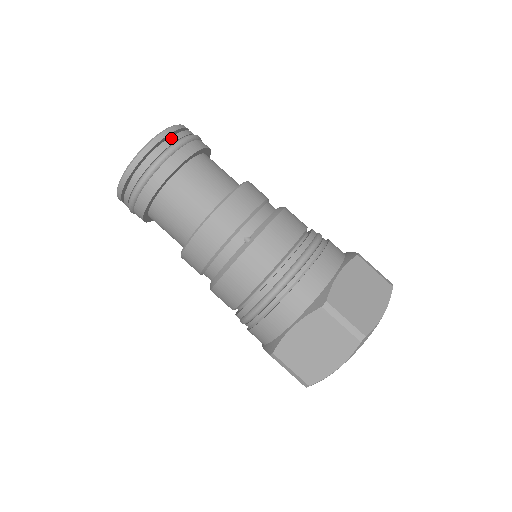
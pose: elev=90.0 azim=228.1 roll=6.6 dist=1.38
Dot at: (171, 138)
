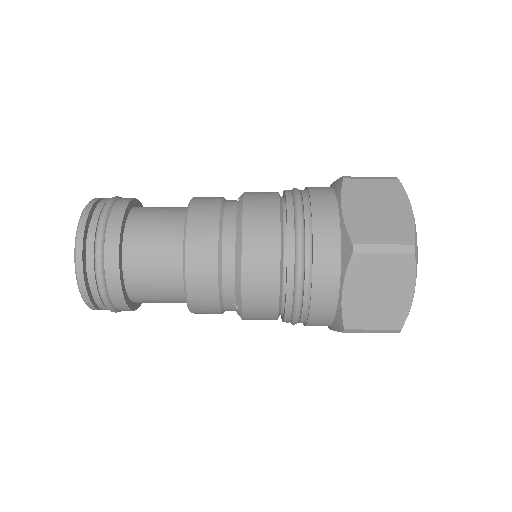
Dot at: occluded
